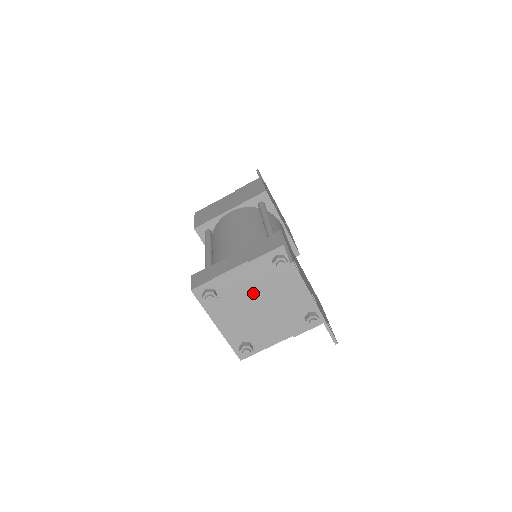
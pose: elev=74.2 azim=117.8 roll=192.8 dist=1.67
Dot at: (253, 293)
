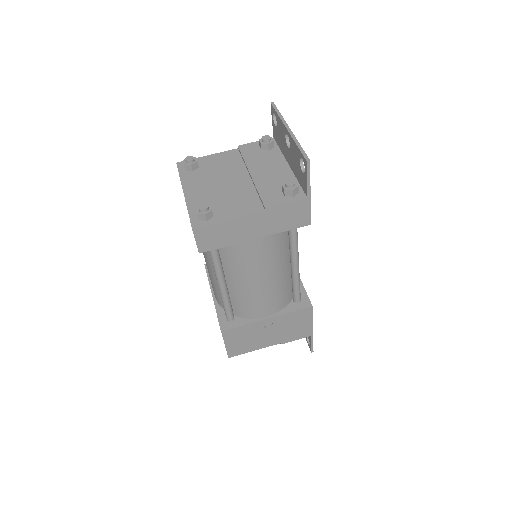
Dot at: (233, 170)
